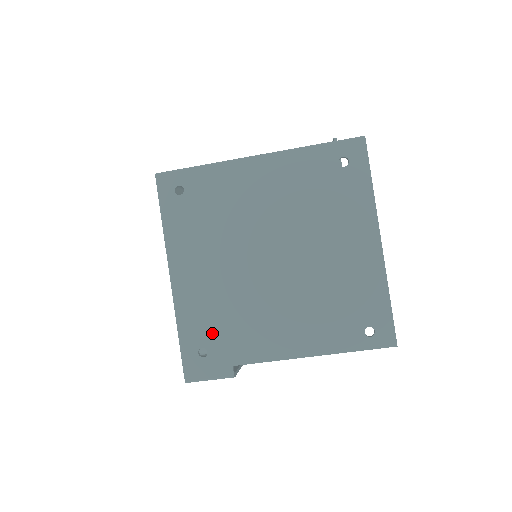
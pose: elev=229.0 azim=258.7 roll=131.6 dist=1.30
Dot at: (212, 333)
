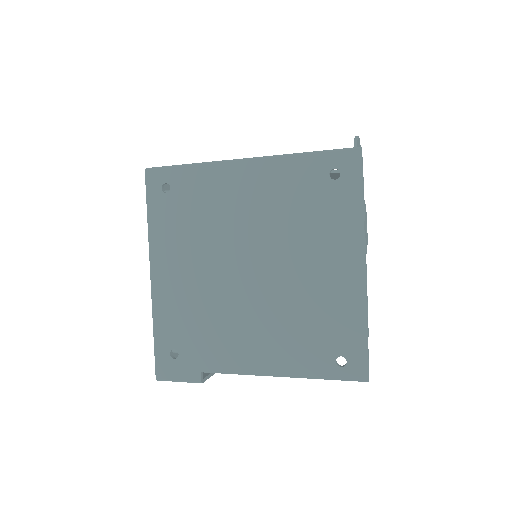
Dot at: (184, 336)
